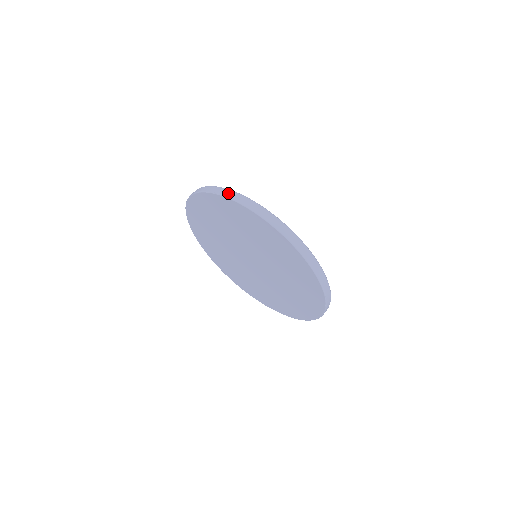
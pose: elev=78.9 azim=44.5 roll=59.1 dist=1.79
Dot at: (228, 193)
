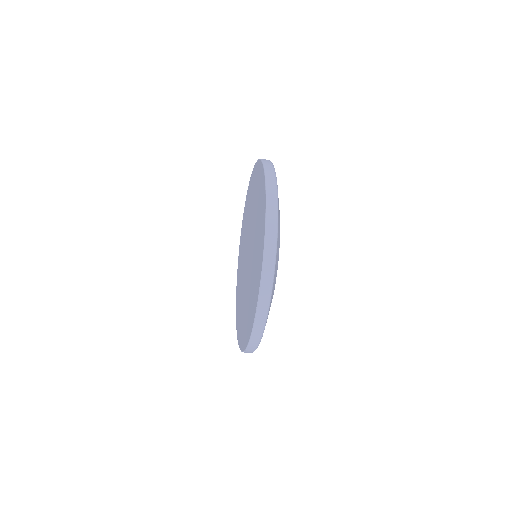
Dot at: occluded
